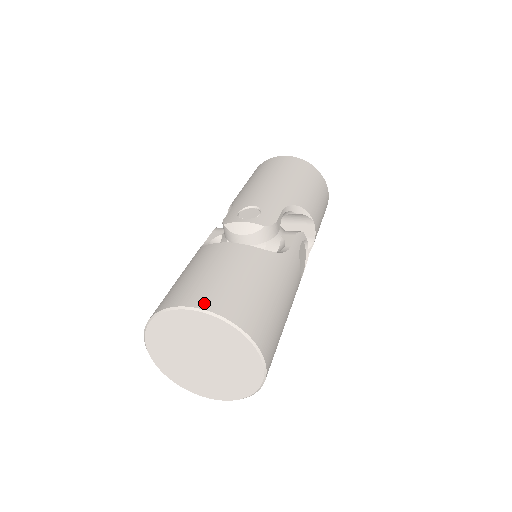
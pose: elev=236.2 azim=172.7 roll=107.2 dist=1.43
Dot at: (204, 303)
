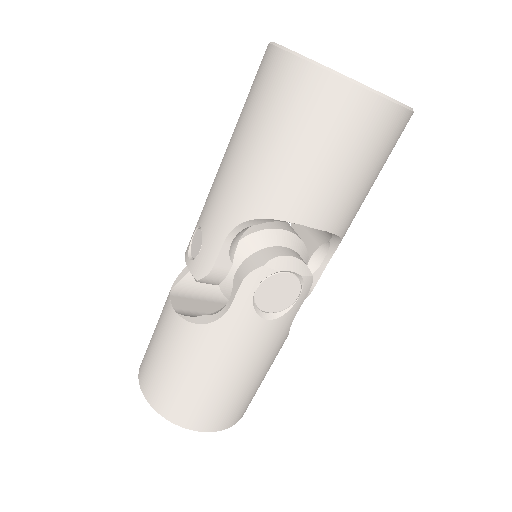
Dot at: (142, 384)
